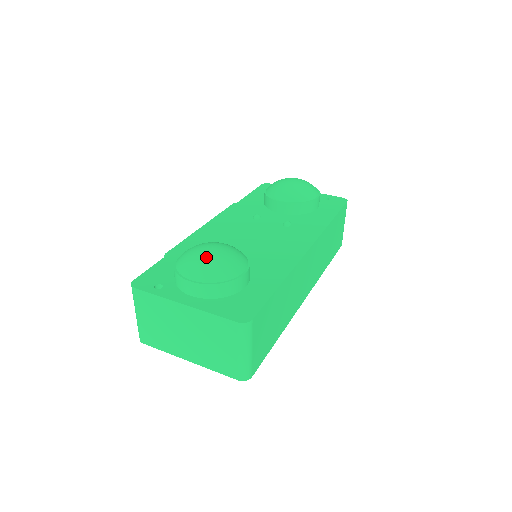
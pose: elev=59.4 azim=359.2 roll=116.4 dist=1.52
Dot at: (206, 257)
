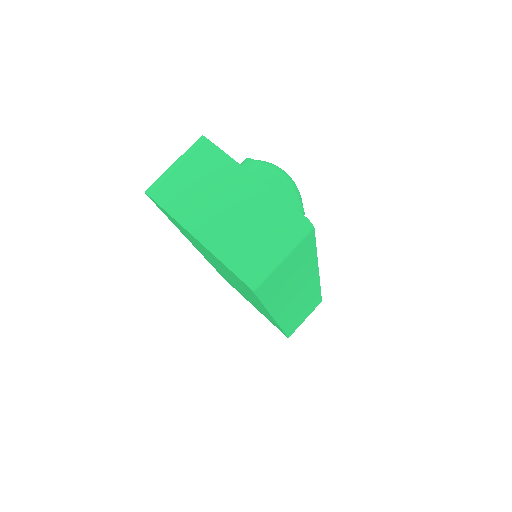
Dot at: (285, 172)
